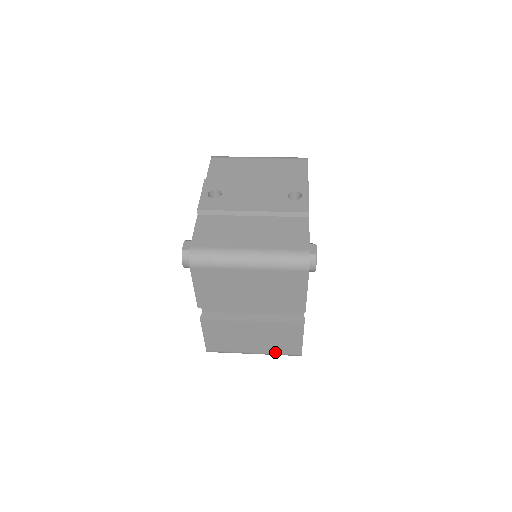
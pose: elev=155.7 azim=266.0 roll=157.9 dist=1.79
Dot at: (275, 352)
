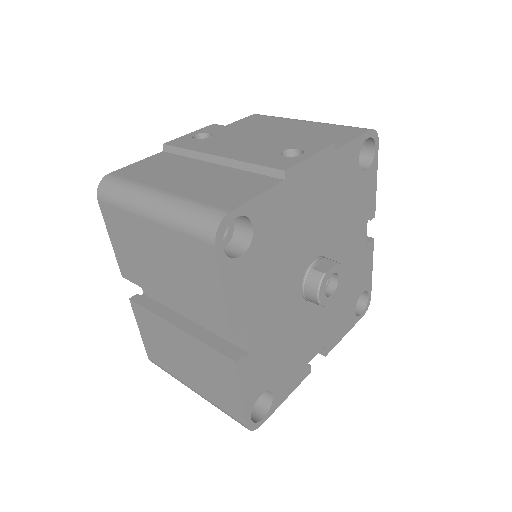
Dot at: (215, 402)
